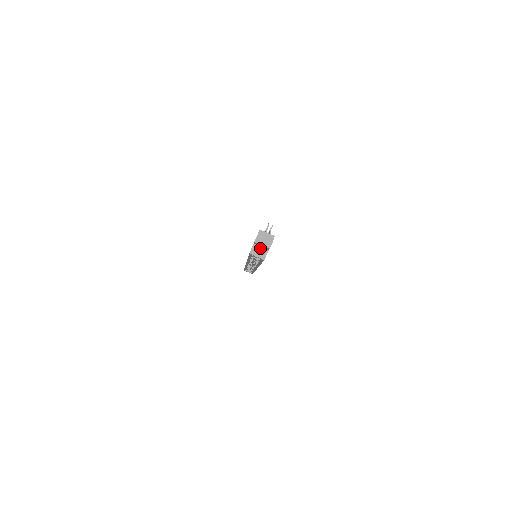
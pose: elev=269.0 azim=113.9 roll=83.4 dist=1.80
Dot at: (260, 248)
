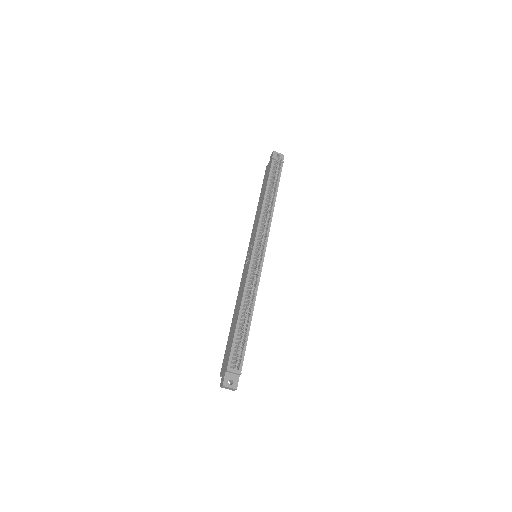
Dot at: occluded
